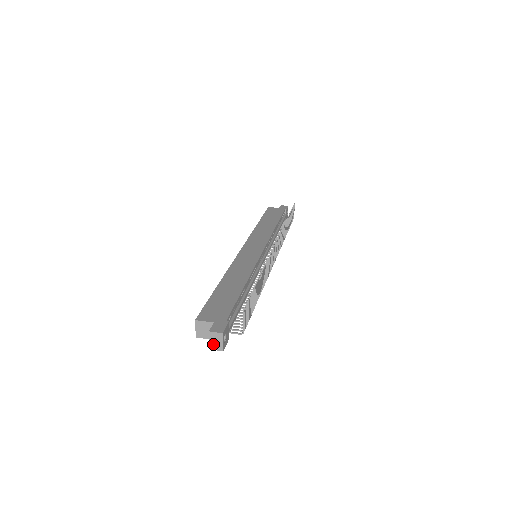
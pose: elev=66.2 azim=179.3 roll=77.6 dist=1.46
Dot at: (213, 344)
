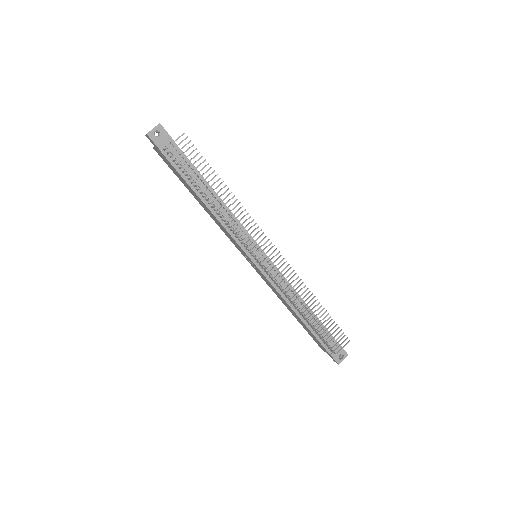
Dot at: occluded
